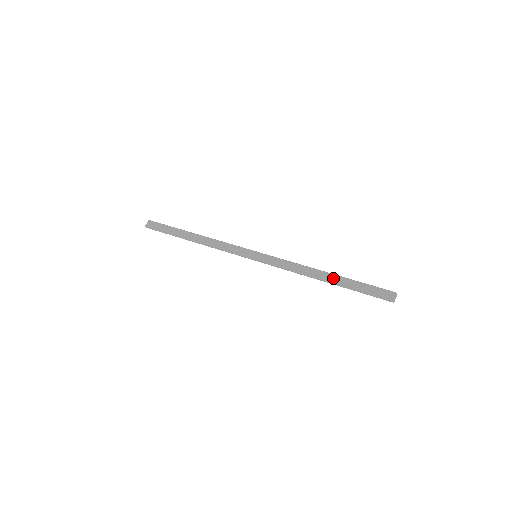
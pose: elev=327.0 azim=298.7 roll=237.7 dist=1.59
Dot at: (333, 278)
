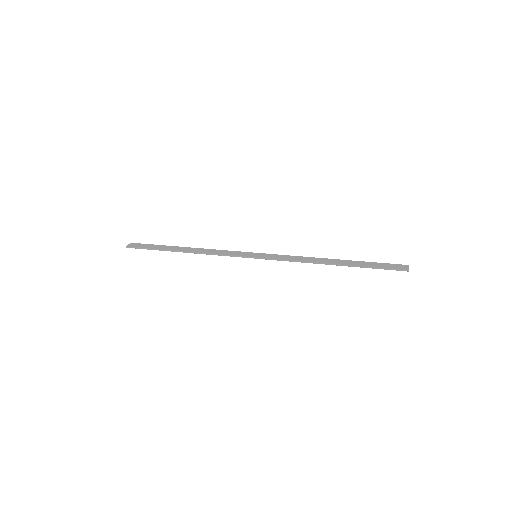
Dot at: (342, 261)
